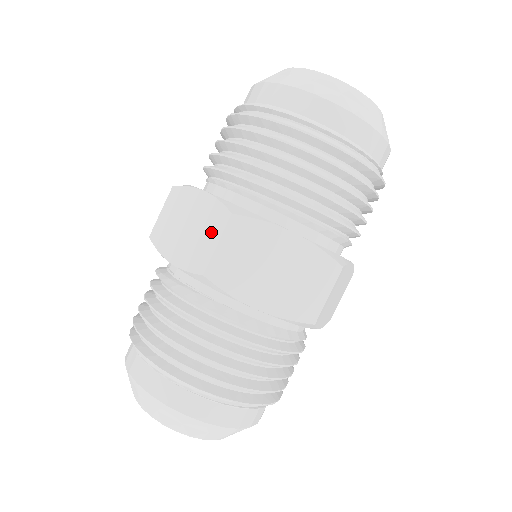
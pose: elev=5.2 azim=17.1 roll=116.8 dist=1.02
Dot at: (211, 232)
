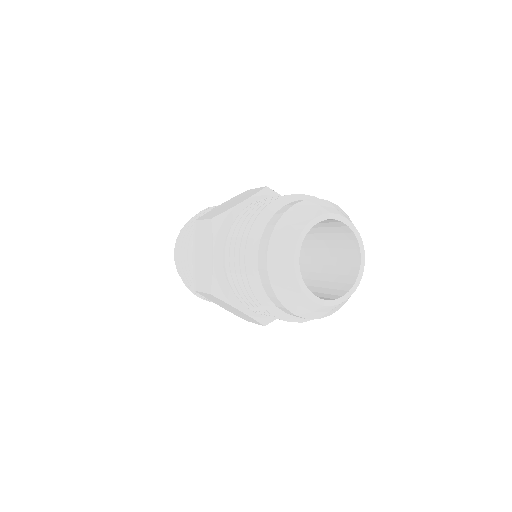
Dot at: (204, 283)
